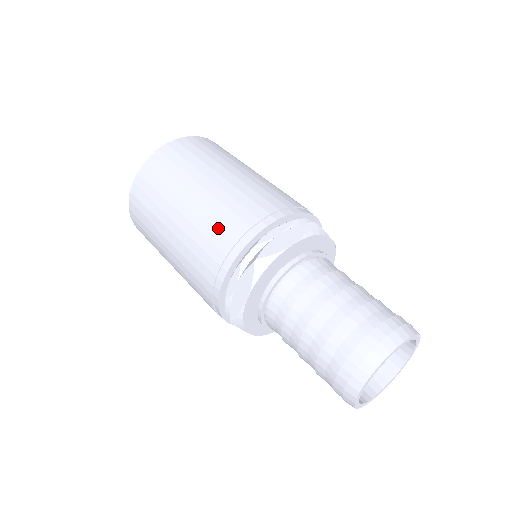
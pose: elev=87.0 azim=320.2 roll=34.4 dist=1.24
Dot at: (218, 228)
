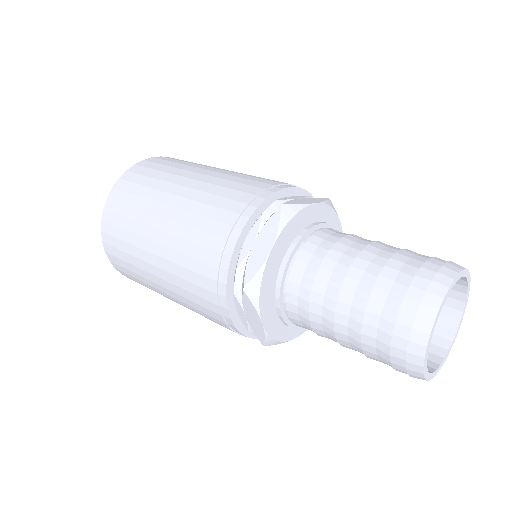
Dot at: (194, 269)
